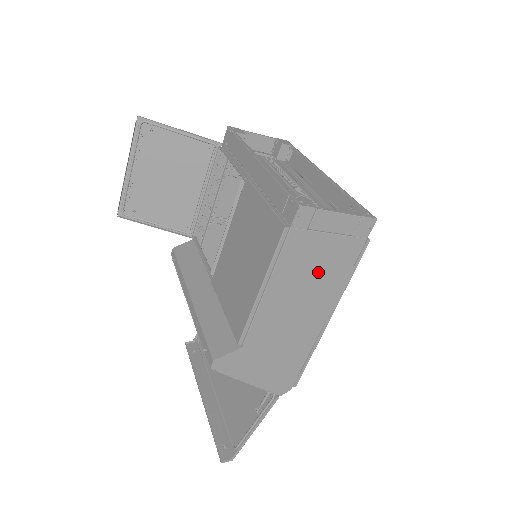
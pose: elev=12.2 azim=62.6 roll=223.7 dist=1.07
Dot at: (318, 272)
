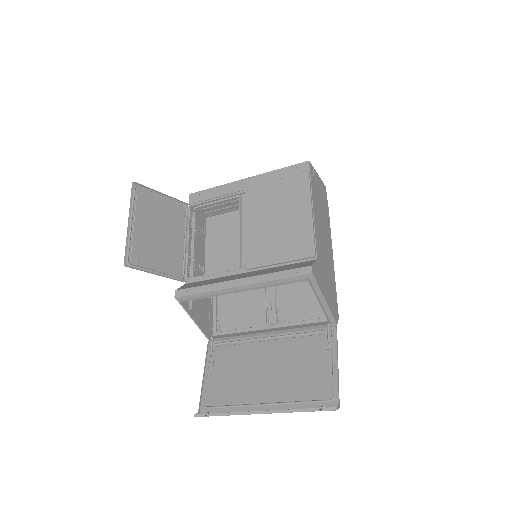
Dot at: (322, 212)
